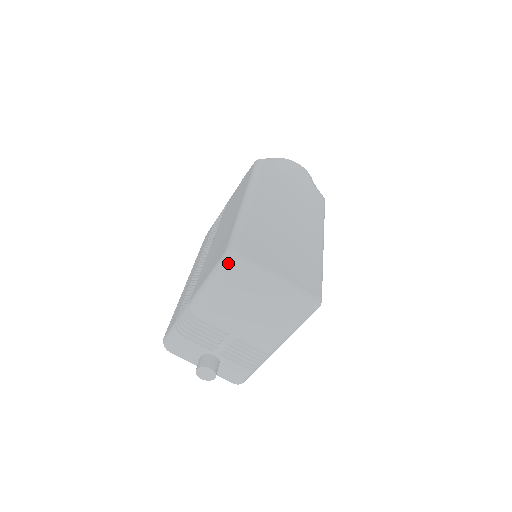
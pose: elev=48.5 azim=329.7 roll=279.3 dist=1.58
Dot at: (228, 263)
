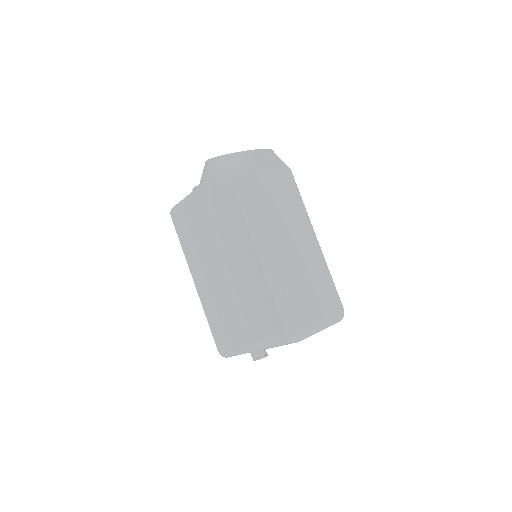
Dot at: (292, 342)
